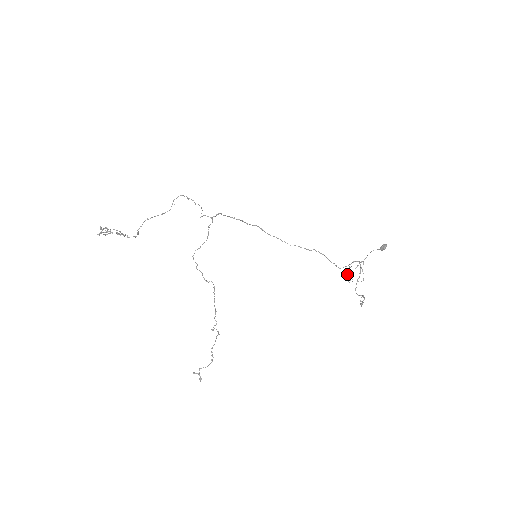
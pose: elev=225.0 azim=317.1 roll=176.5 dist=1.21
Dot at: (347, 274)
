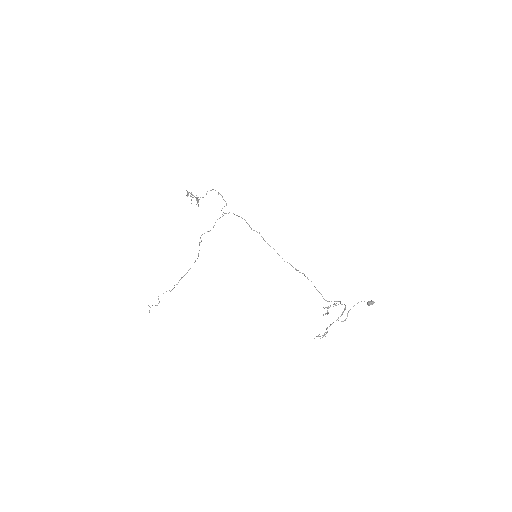
Dot at: (327, 308)
